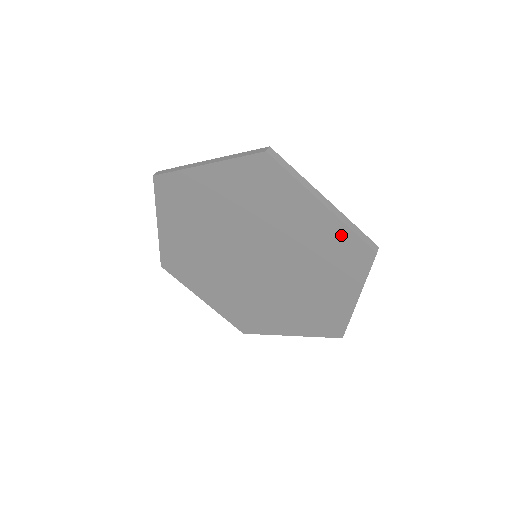
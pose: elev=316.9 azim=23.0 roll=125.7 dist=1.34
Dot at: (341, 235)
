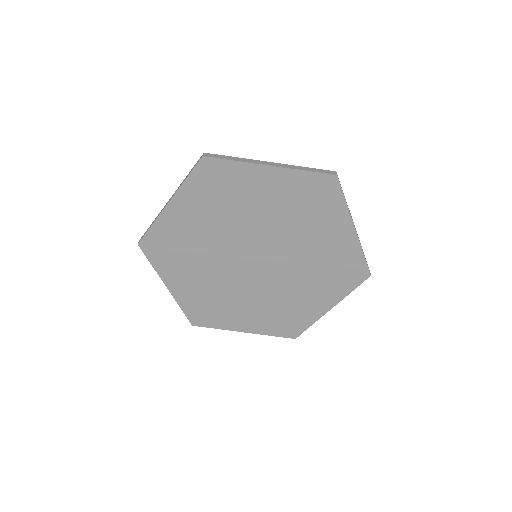
Dot at: (353, 256)
